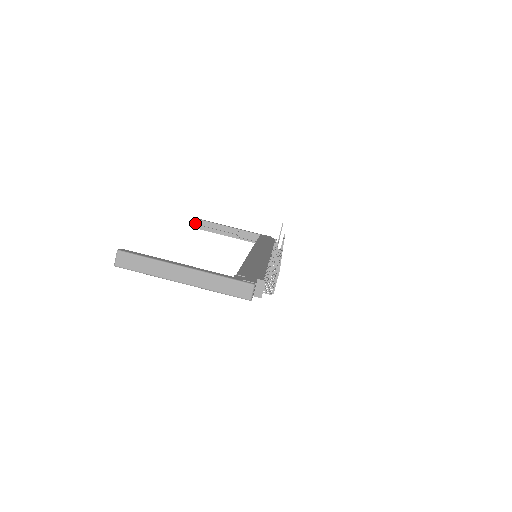
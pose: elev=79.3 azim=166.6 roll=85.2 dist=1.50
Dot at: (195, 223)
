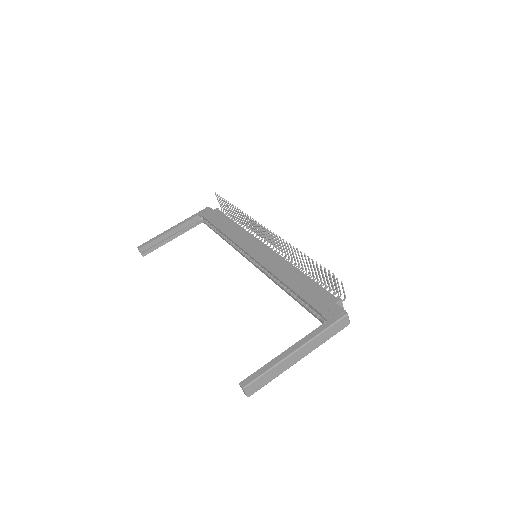
Dot at: occluded
